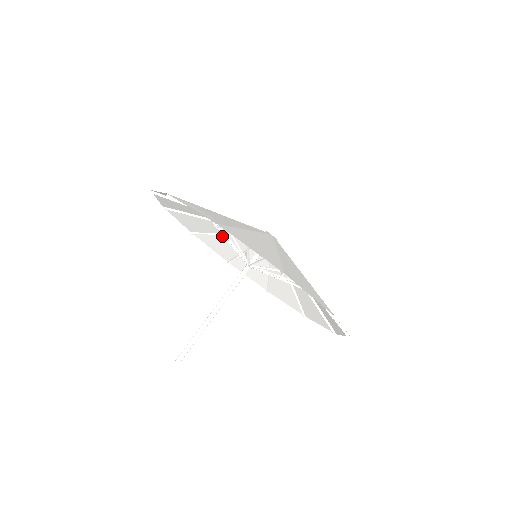
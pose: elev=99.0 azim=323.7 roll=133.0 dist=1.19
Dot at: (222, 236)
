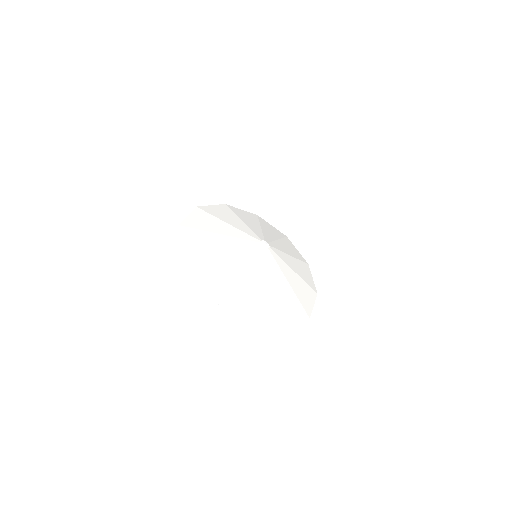
Dot at: (213, 230)
